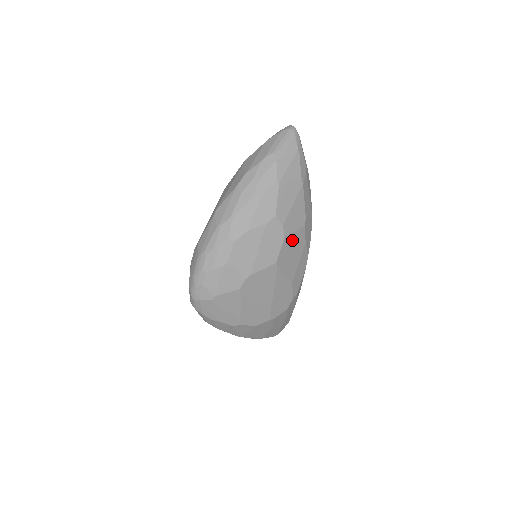
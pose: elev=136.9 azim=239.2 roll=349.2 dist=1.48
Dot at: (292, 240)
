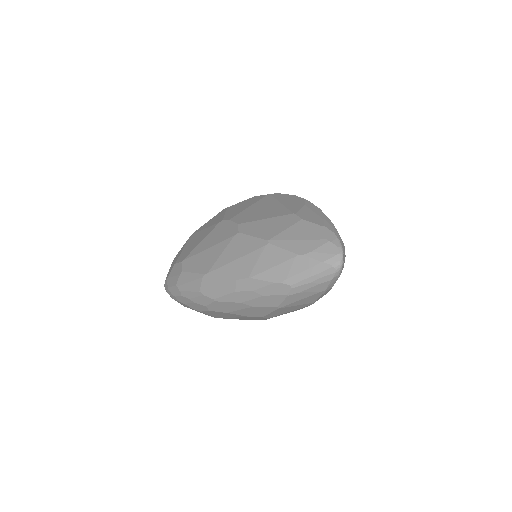
Dot at: occluded
